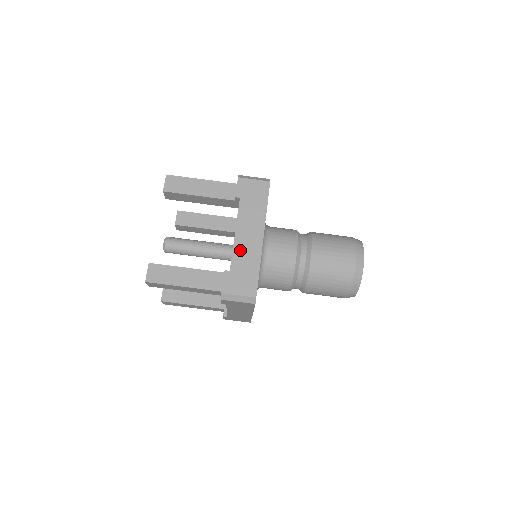
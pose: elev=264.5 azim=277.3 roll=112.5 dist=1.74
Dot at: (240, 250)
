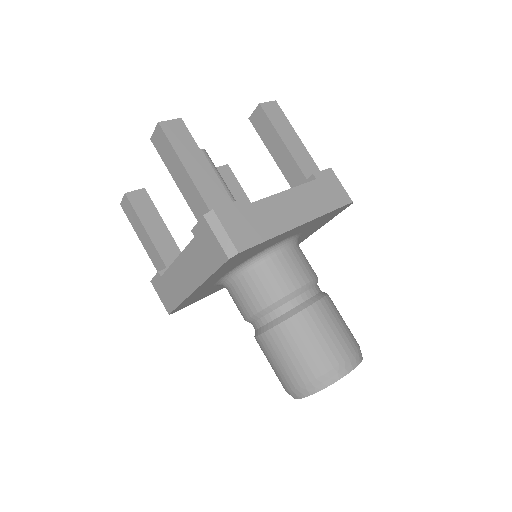
Dot at: (271, 206)
